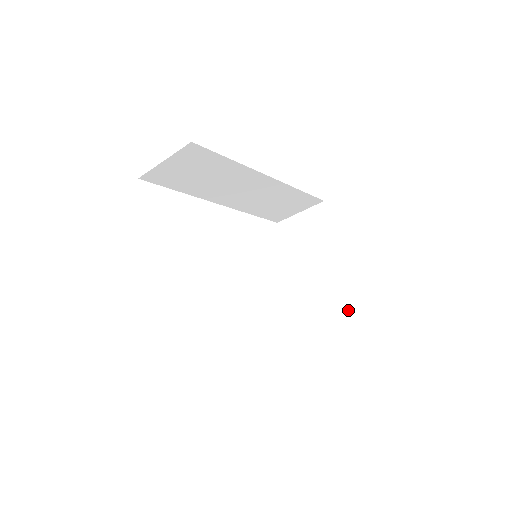
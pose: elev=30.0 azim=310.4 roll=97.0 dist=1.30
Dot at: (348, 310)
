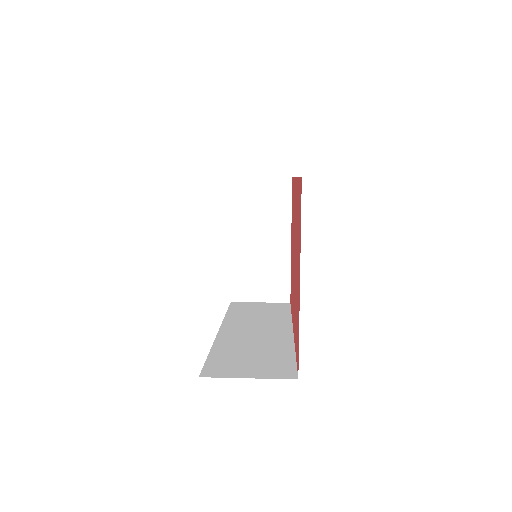
Dot at: (288, 290)
